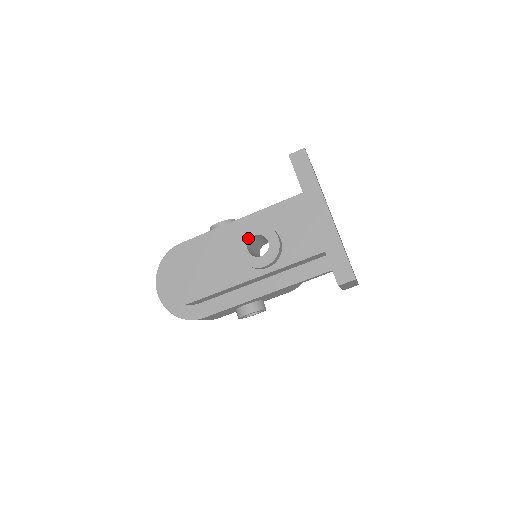
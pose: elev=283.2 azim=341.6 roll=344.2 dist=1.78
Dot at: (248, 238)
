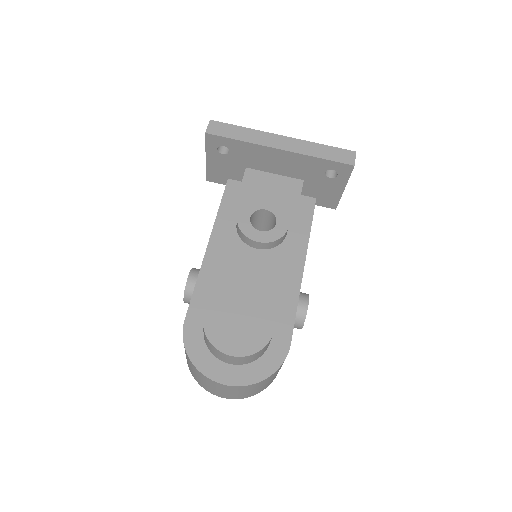
Dot at: (249, 224)
